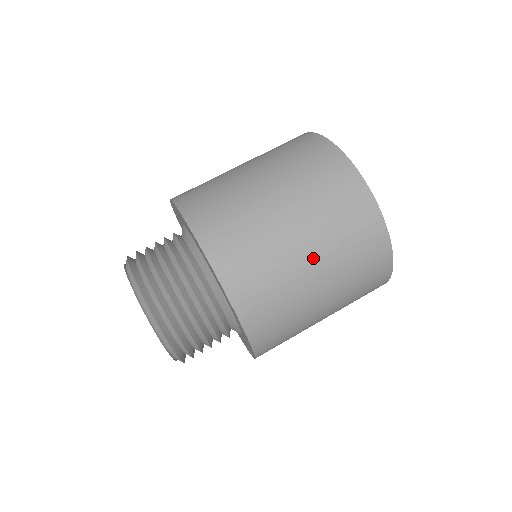
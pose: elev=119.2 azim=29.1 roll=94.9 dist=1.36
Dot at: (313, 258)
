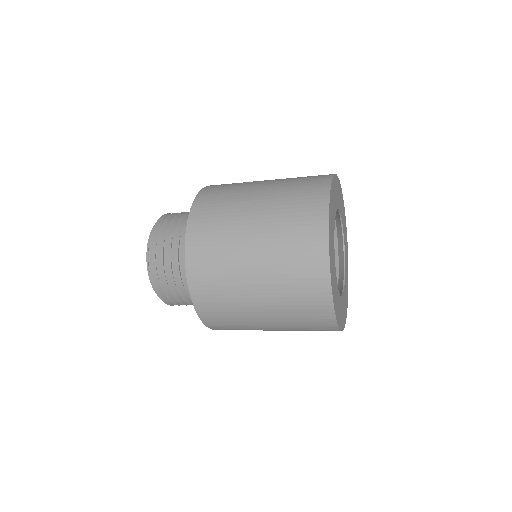
Dot at: (258, 272)
